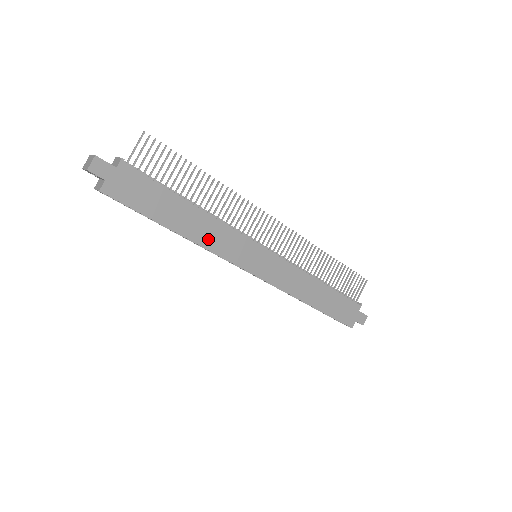
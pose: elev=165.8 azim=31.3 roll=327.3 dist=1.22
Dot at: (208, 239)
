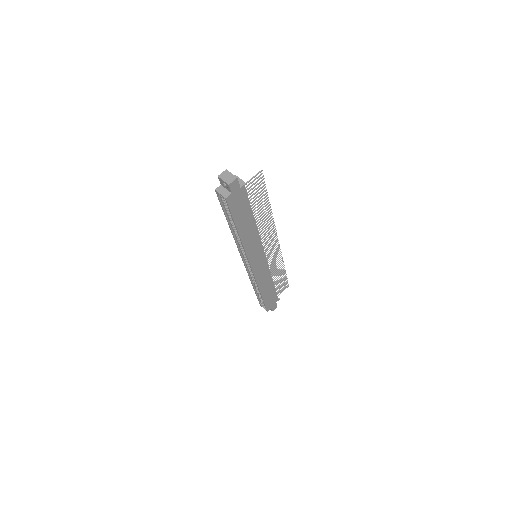
Dot at: (248, 241)
